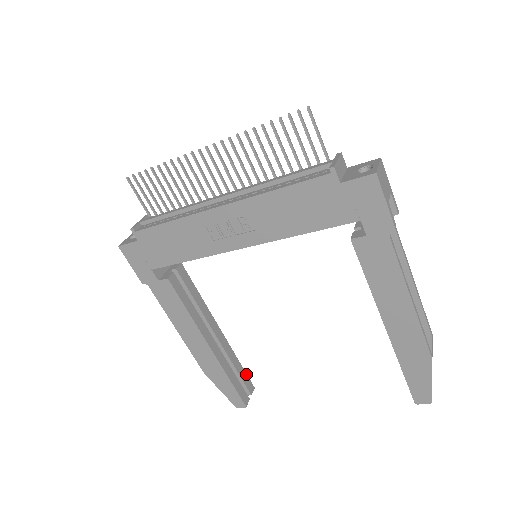
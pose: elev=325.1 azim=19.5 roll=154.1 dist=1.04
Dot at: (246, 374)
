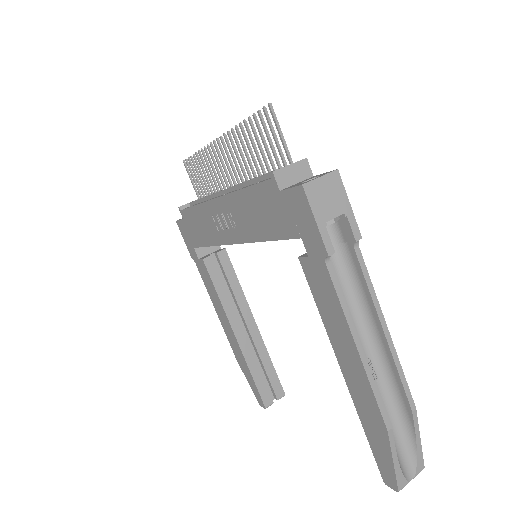
Dot at: occluded
